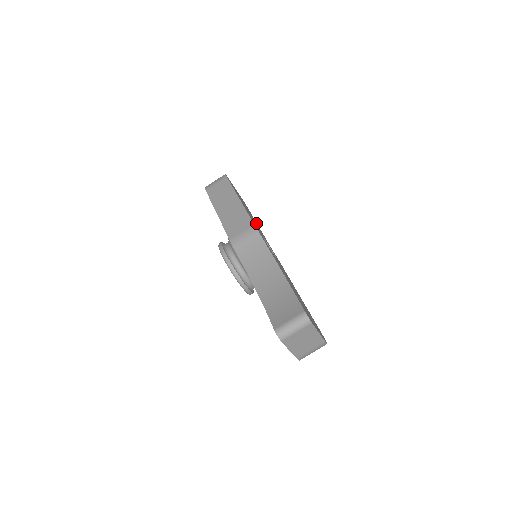
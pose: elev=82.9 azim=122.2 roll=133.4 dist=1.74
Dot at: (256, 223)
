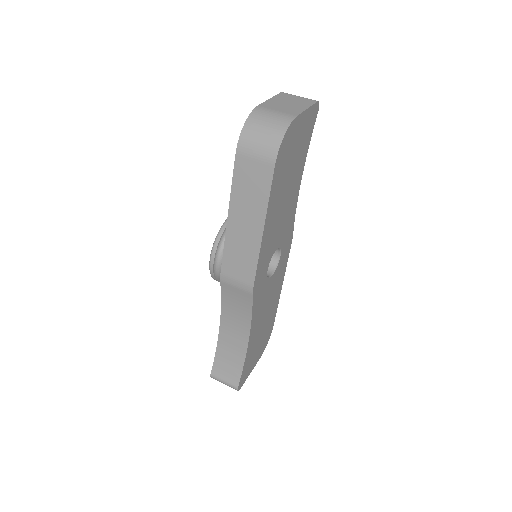
Dot at: (254, 335)
